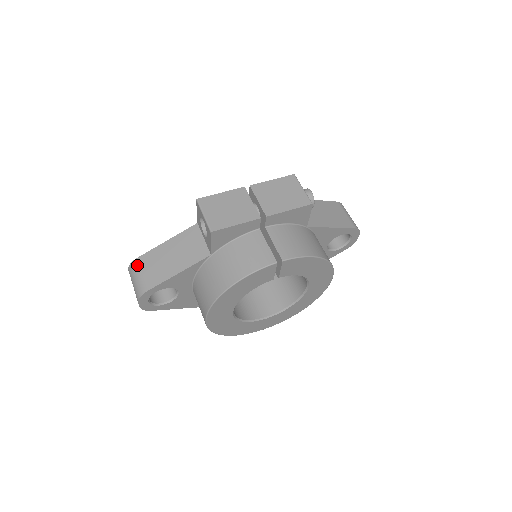
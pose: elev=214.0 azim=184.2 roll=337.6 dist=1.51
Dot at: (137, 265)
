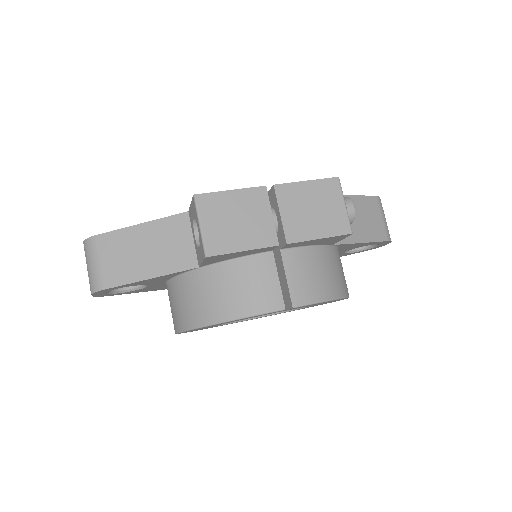
Dot at: (95, 246)
